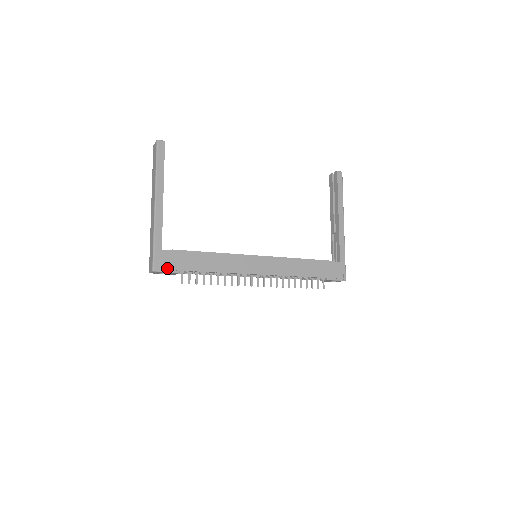
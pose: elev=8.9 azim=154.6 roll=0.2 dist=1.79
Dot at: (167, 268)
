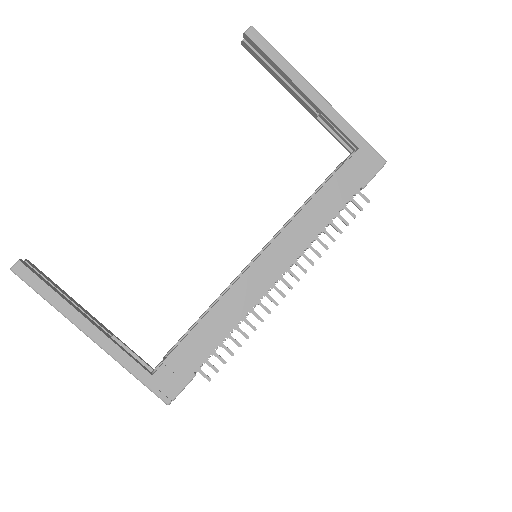
Dot at: (178, 386)
